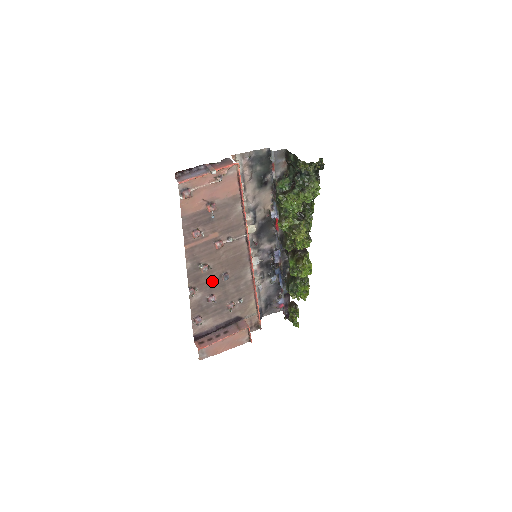
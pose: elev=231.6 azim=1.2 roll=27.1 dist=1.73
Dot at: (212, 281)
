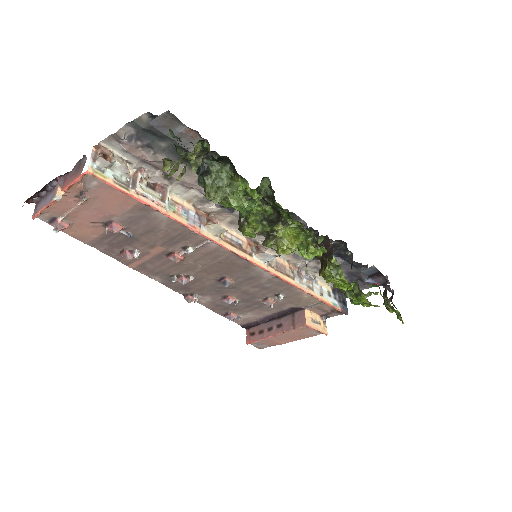
Dot at: (211, 286)
